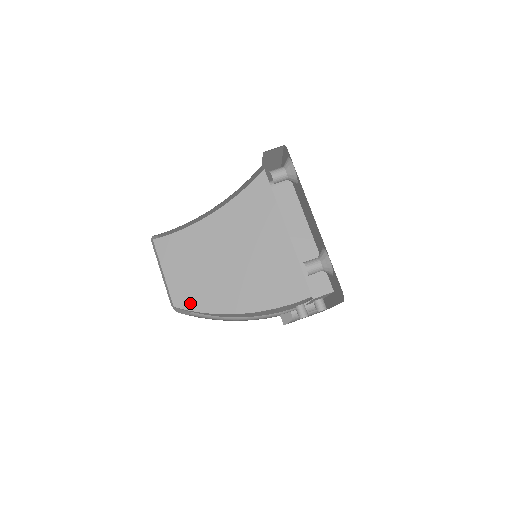
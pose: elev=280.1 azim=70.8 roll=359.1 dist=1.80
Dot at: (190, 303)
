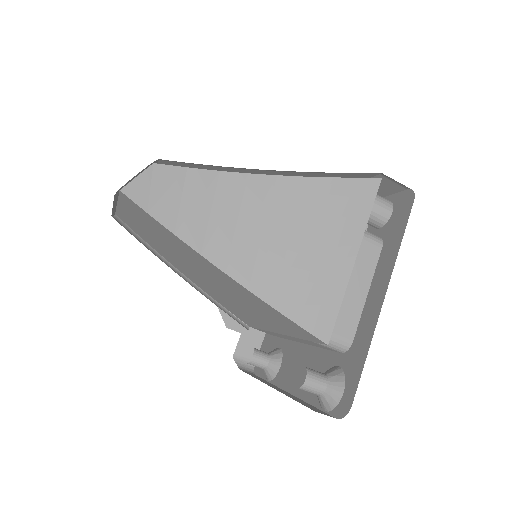
Dot at: (137, 231)
